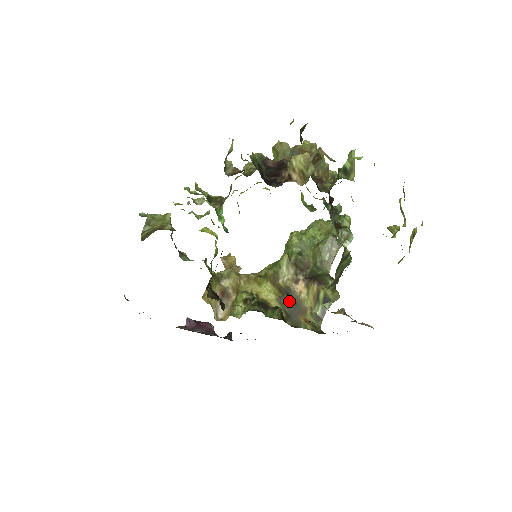
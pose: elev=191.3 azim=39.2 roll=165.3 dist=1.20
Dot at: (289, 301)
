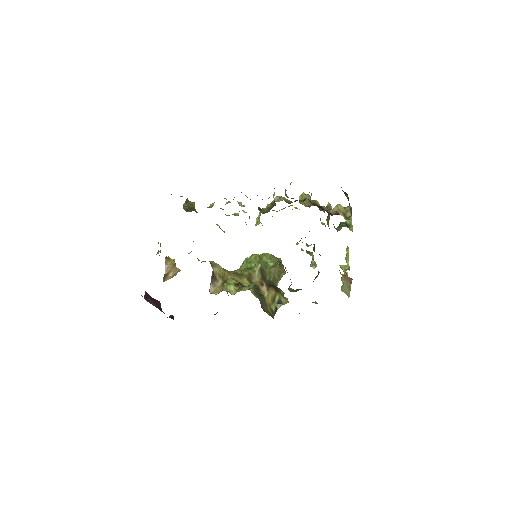
Dot at: occluded
